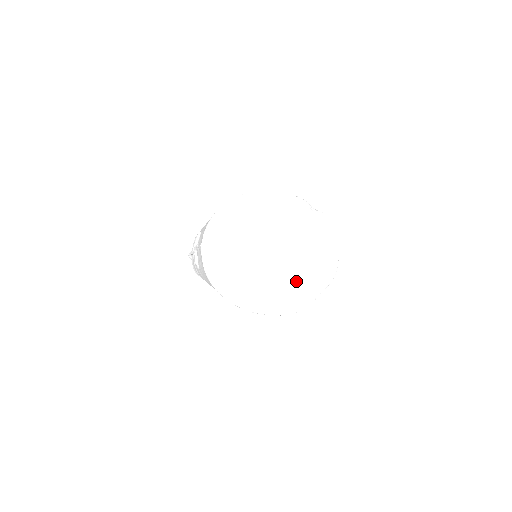
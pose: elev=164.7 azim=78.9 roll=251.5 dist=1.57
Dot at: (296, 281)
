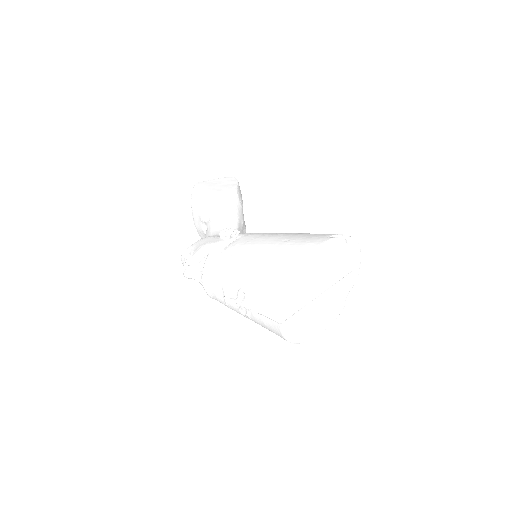
Dot at: (337, 298)
